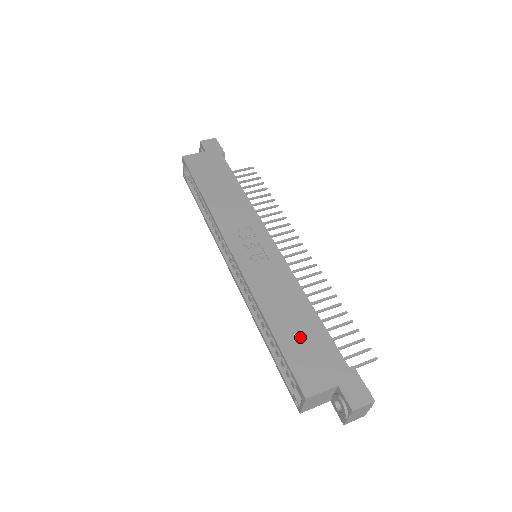
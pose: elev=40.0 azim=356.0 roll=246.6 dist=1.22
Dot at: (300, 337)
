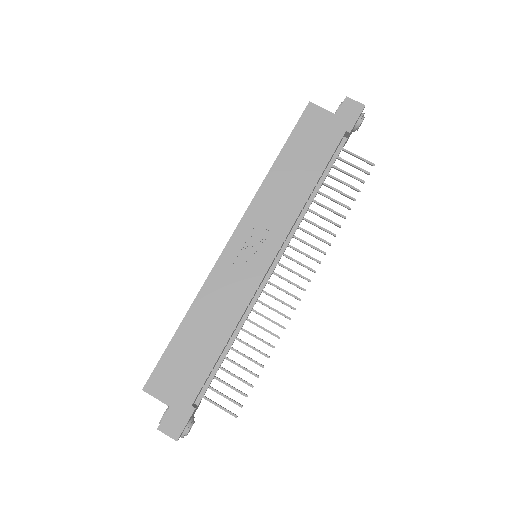
Dot at: (190, 352)
